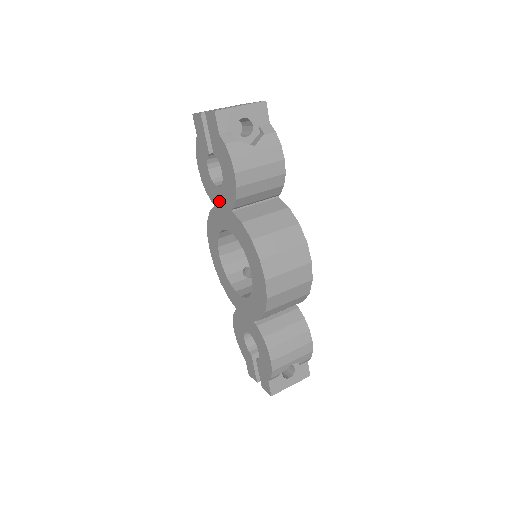
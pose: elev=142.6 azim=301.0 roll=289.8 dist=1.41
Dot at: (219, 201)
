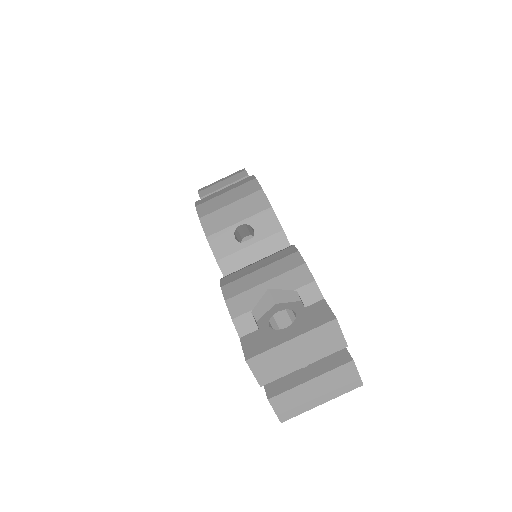
Dot at: occluded
